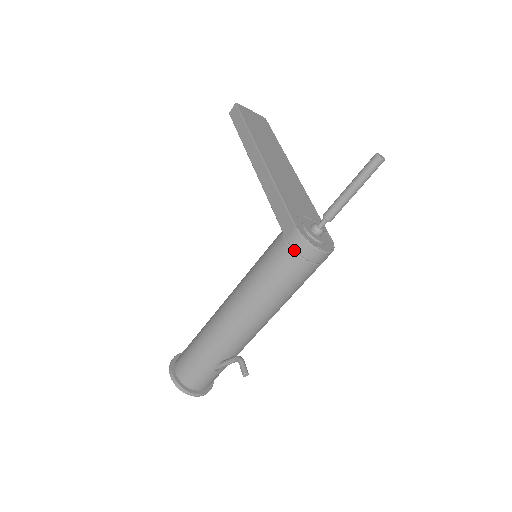
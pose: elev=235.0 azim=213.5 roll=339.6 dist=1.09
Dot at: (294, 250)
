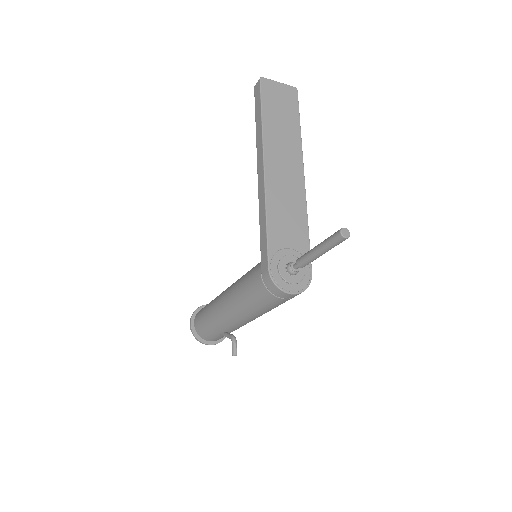
Dot at: (266, 287)
